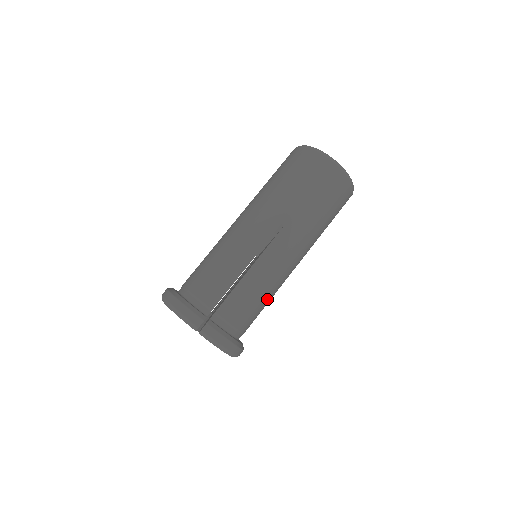
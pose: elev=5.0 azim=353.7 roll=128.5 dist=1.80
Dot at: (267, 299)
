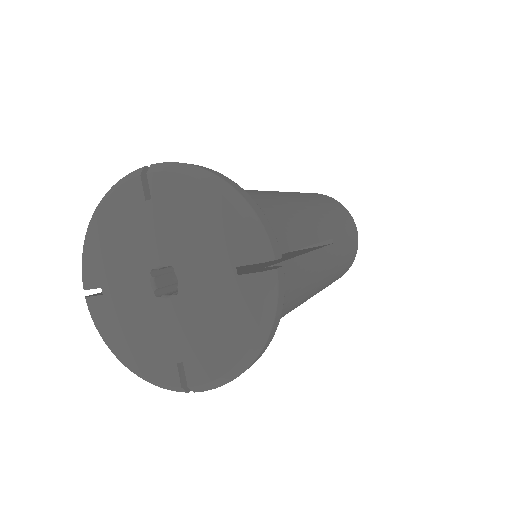
Dot at: occluded
